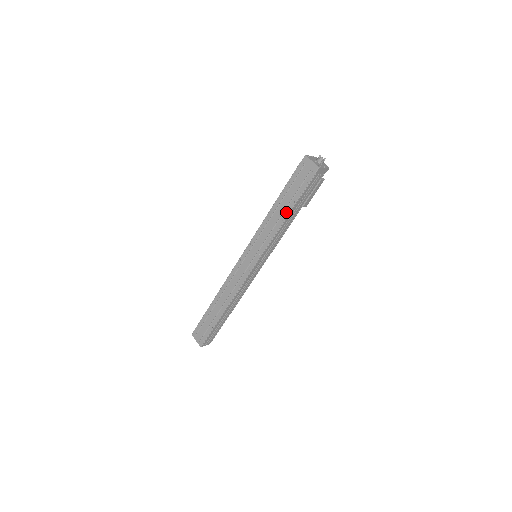
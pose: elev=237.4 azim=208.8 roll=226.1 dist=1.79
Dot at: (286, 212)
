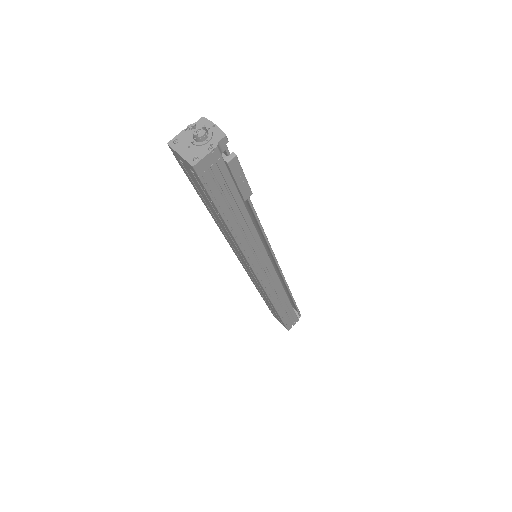
Dot at: (224, 225)
